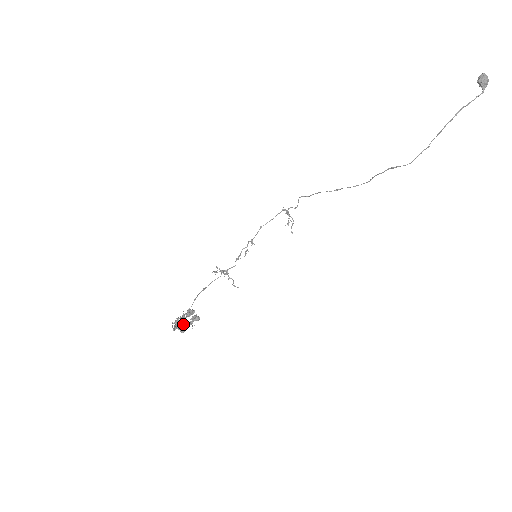
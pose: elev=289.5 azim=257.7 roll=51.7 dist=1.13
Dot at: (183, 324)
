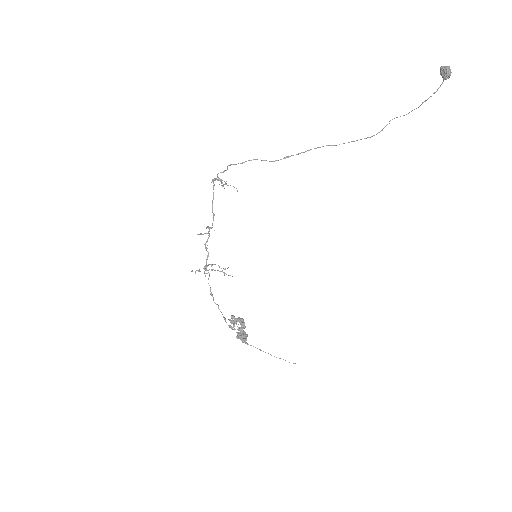
Dot at: (243, 334)
